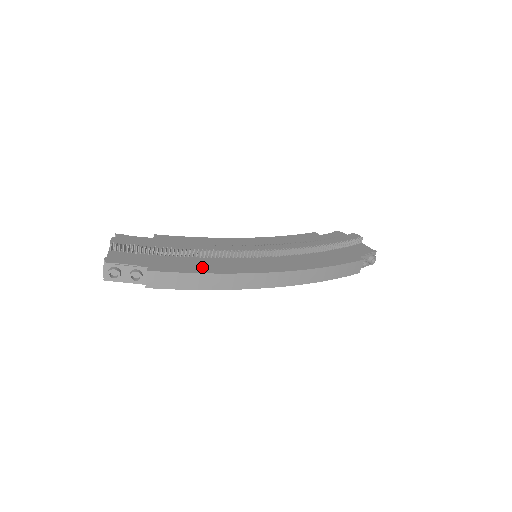
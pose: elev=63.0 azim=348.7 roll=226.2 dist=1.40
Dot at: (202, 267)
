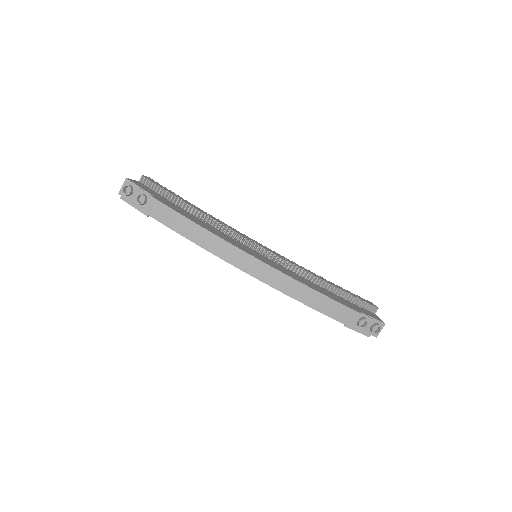
Dot at: (196, 220)
